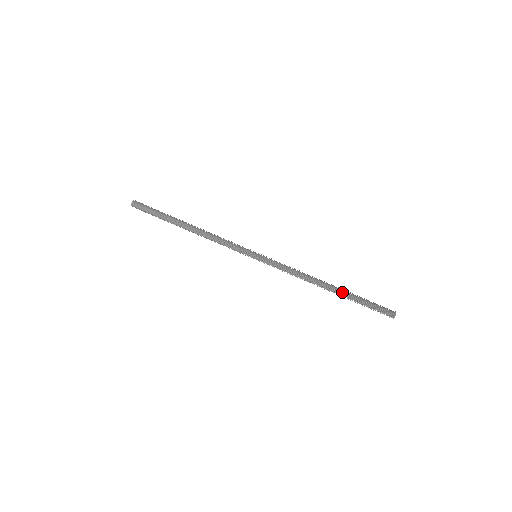
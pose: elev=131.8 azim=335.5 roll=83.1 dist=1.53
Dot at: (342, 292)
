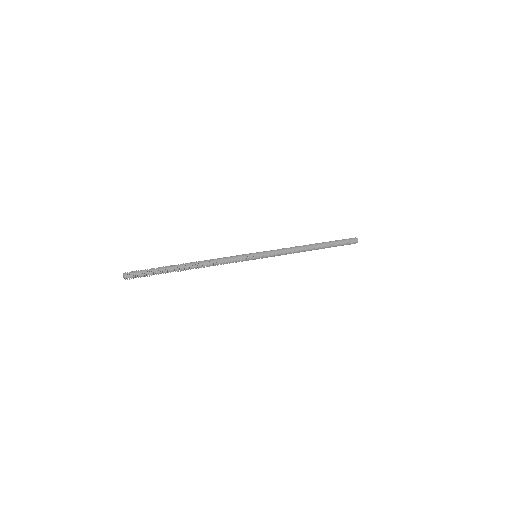
Dot at: (323, 243)
